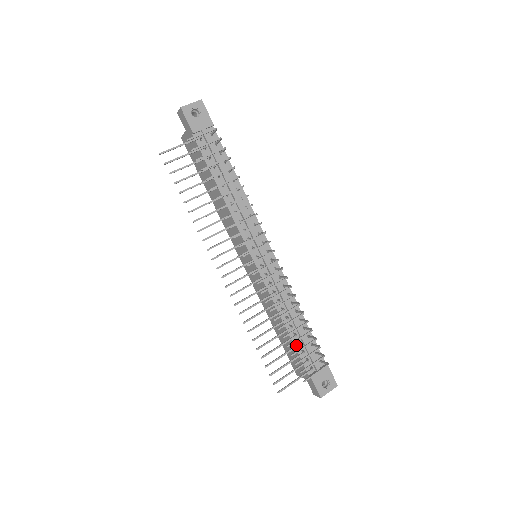
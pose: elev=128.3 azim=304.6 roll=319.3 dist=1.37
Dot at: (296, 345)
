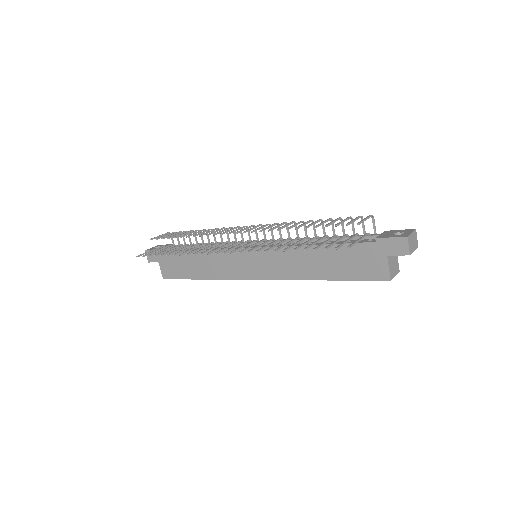
Dot at: (333, 237)
